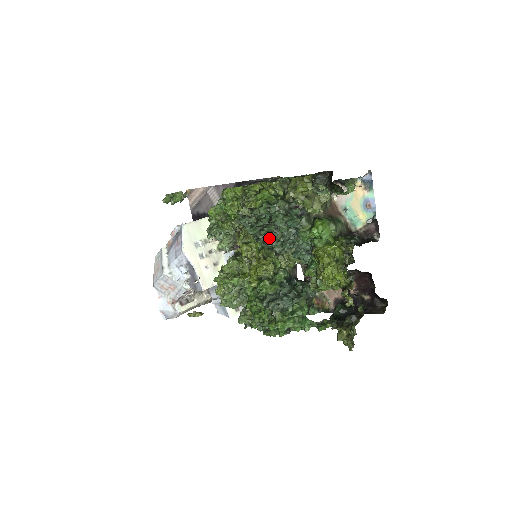
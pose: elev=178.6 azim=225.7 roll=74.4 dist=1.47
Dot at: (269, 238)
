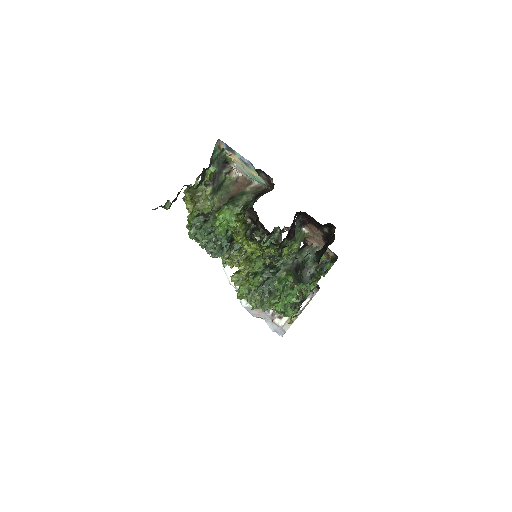
Dot at: (208, 252)
